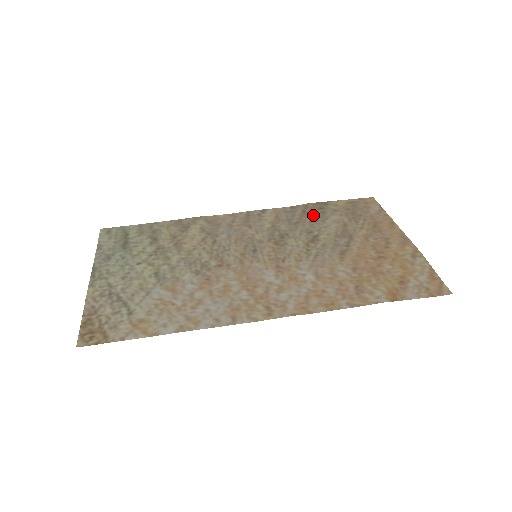
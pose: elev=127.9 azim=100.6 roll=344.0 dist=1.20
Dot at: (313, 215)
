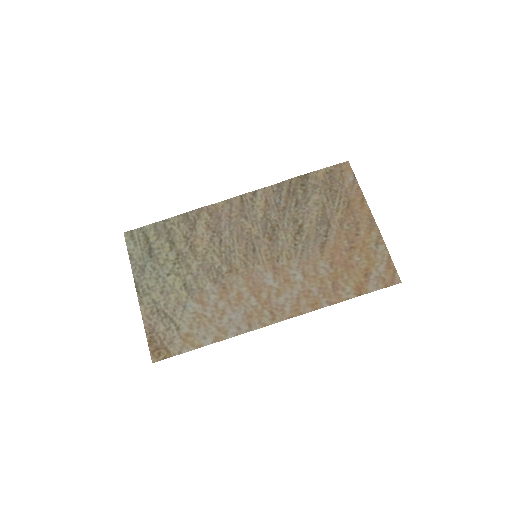
Dot at: (297, 196)
